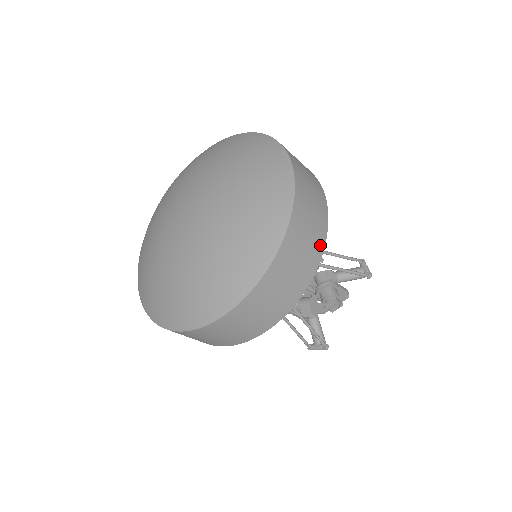
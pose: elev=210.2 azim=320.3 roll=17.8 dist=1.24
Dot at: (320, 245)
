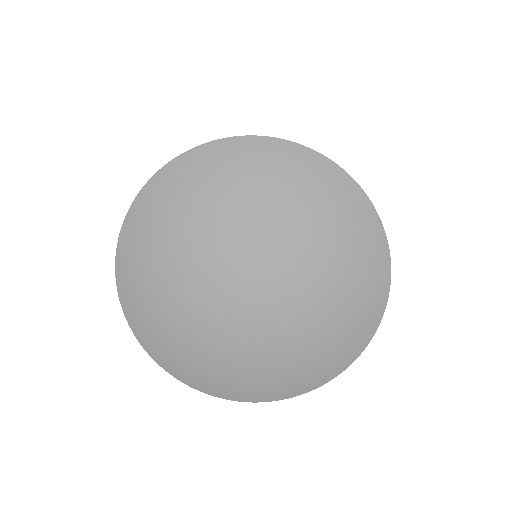
Dot at: occluded
